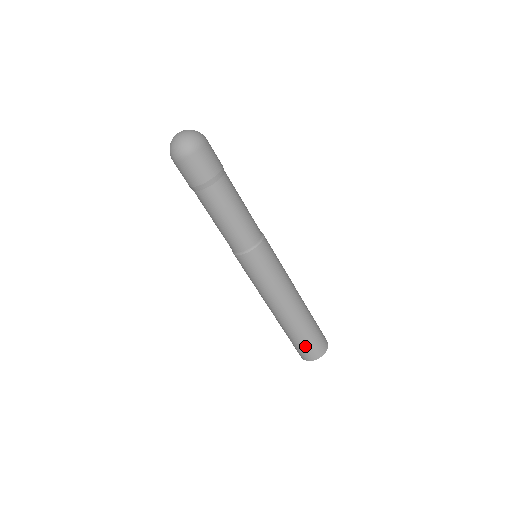
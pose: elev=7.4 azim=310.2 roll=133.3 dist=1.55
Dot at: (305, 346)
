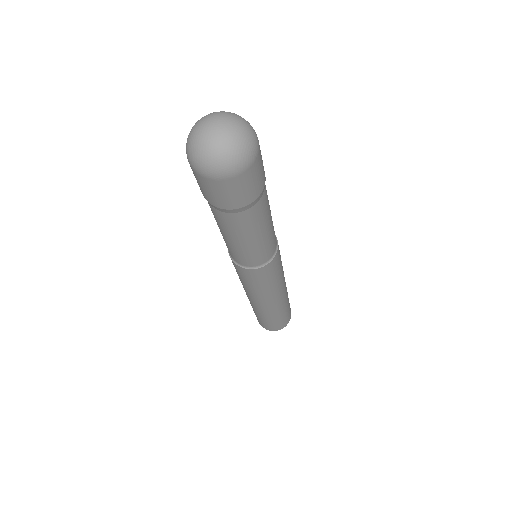
Dot at: (273, 324)
